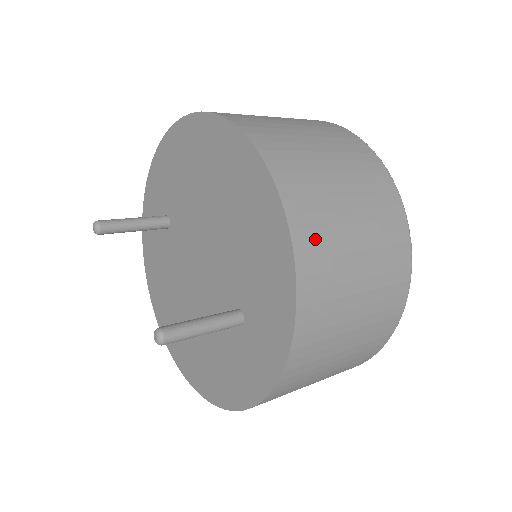
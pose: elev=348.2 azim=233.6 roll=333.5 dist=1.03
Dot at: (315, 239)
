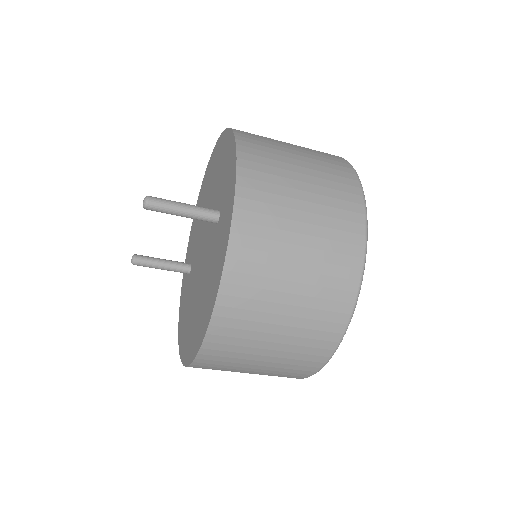
Dot at: (251, 134)
